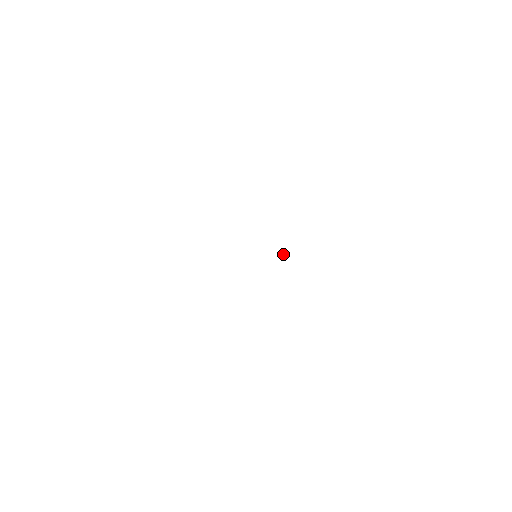
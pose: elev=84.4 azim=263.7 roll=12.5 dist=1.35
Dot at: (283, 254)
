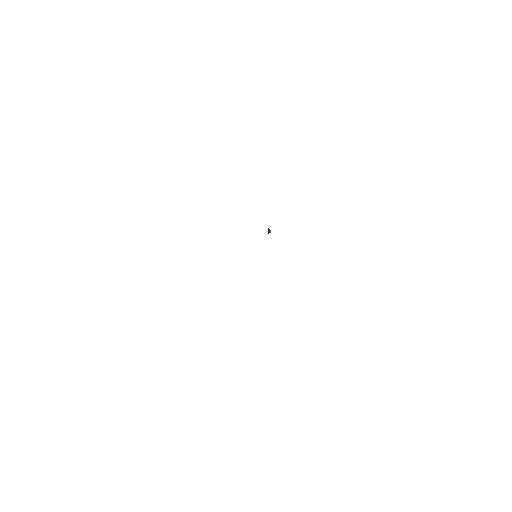
Dot at: (269, 232)
